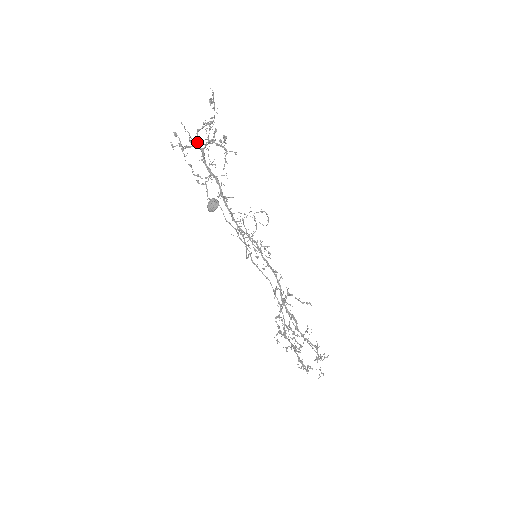
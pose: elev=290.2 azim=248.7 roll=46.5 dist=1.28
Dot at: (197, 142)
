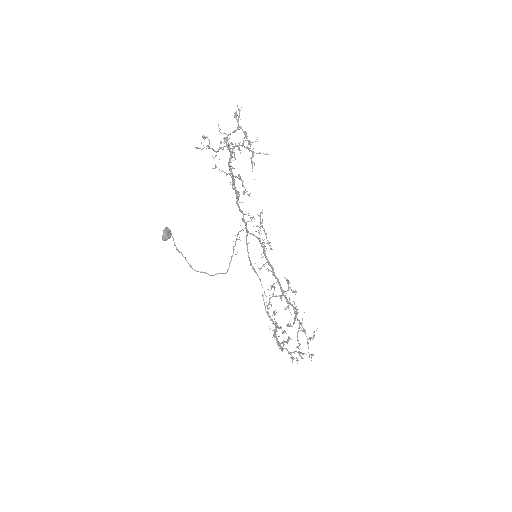
Dot at: occluded
